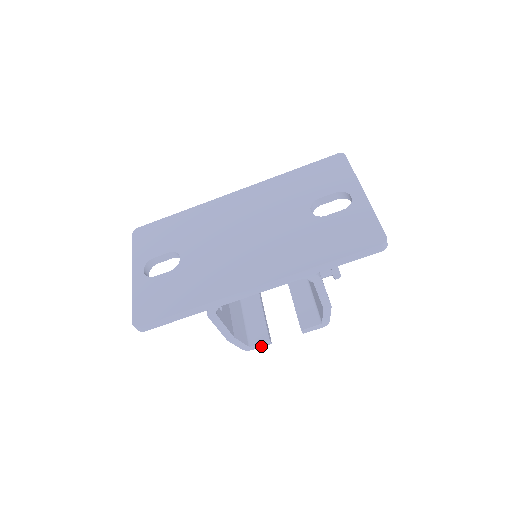
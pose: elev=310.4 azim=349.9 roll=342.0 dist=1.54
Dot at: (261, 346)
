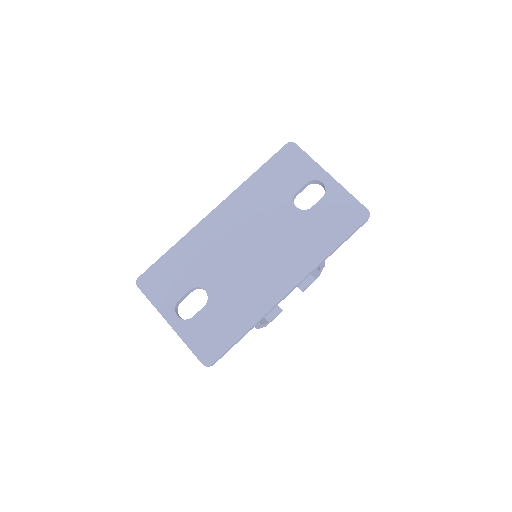
Dot at: occluded
